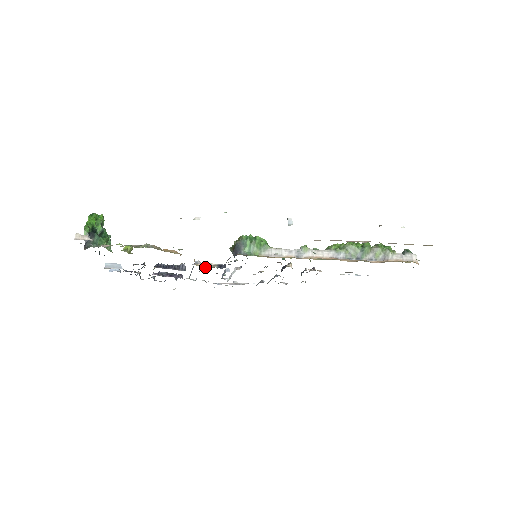
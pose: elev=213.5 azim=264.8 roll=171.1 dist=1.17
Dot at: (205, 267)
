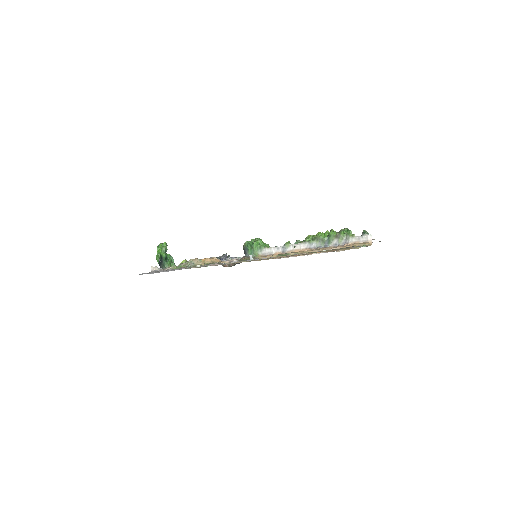
Dot at: (230, 265)
